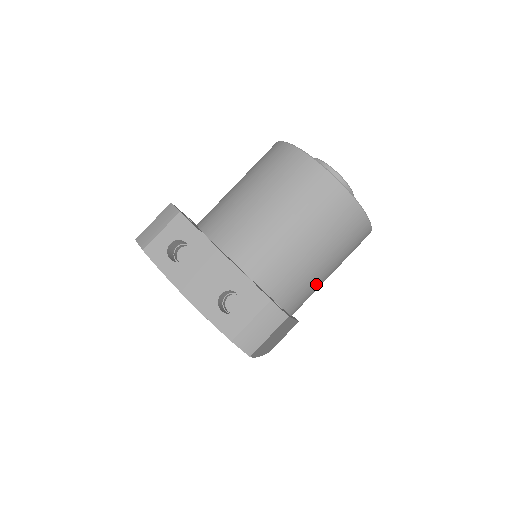
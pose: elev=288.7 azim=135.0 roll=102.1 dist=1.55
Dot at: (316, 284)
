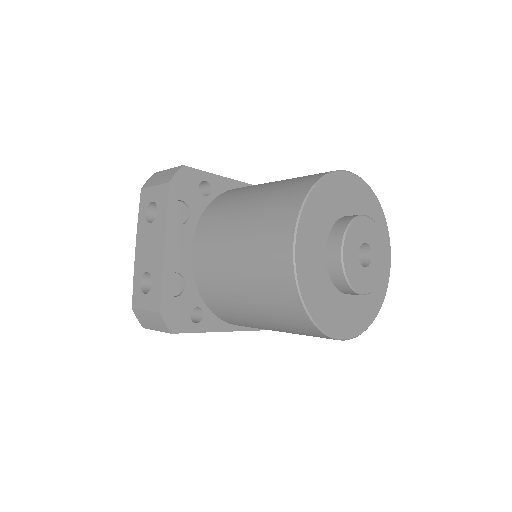
Dot at: (260, 327)
